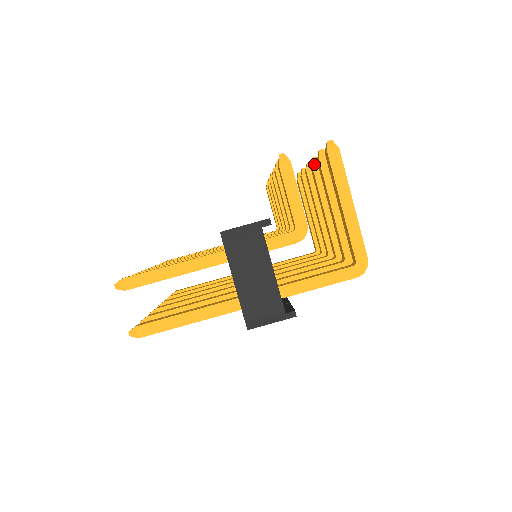
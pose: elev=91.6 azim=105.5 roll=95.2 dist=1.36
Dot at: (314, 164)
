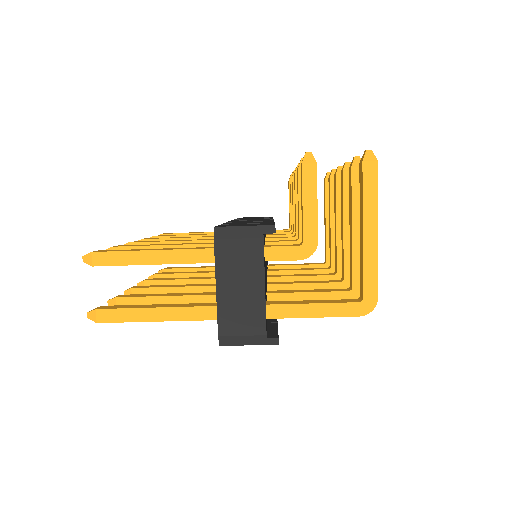
Dot at: (345, 170)
